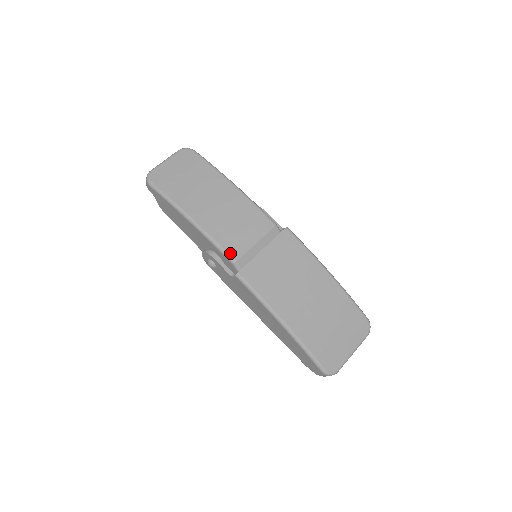
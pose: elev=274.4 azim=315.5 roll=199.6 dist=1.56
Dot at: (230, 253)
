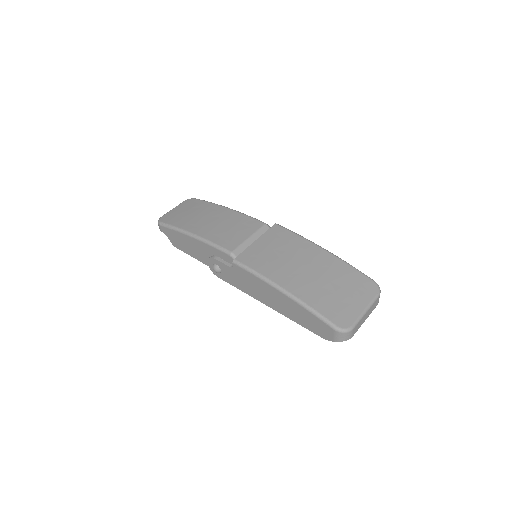
Dot at: (226, 247)
